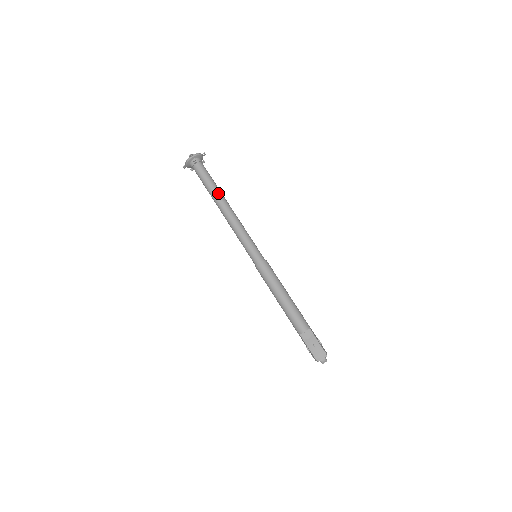
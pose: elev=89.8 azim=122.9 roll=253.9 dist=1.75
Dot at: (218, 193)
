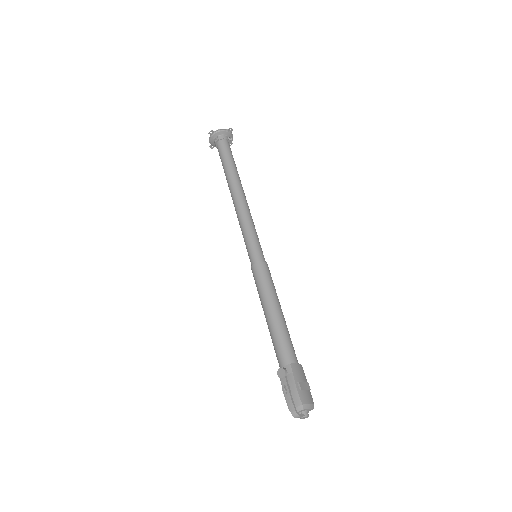
Dot at: (231, 176)
